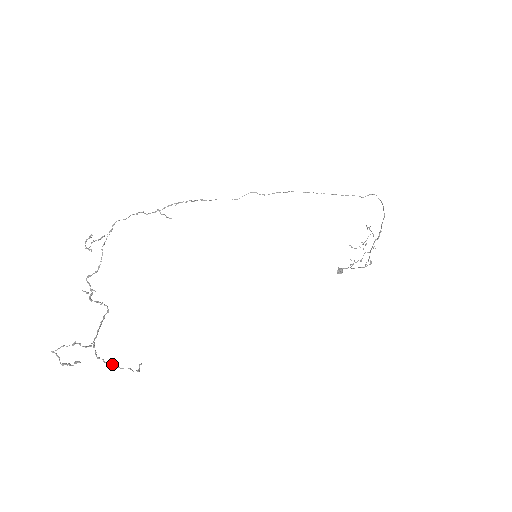
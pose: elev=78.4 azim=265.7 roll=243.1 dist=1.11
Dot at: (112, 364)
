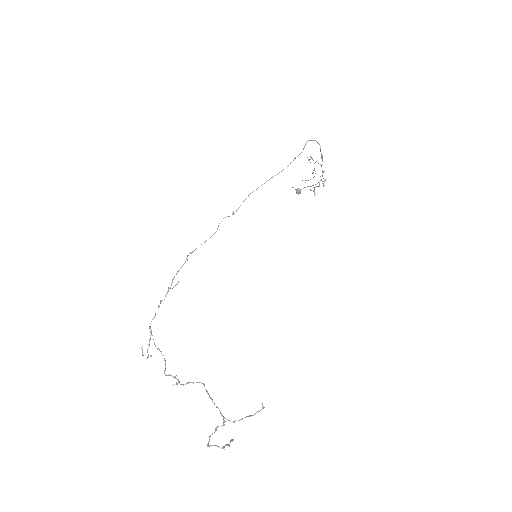
Dot at: occluded
